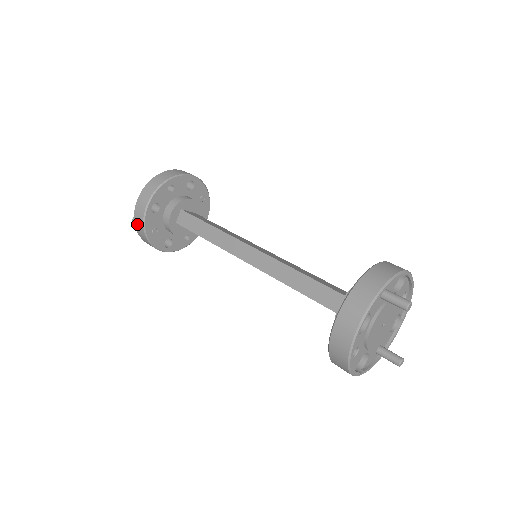
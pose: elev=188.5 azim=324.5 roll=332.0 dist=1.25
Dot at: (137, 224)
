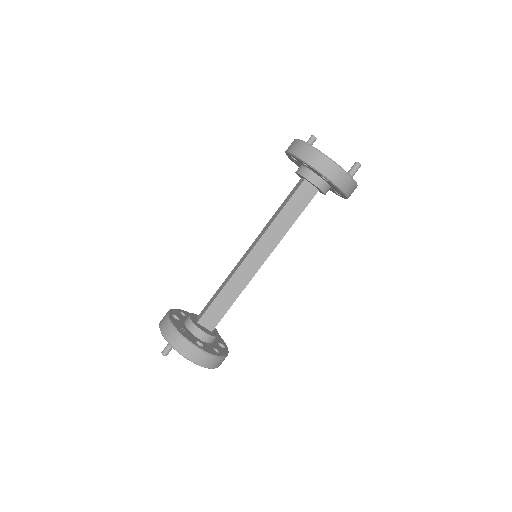
Dot at: (165, 332)
